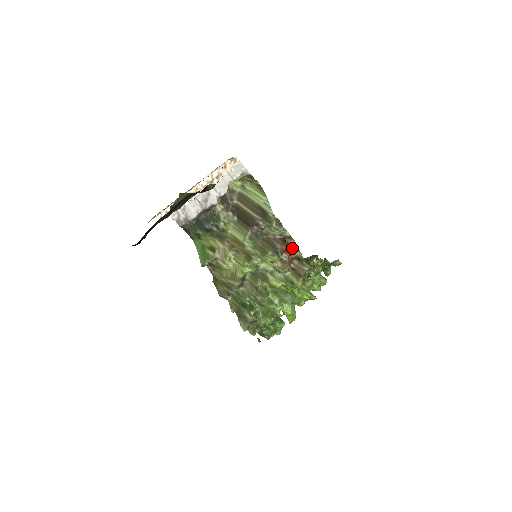
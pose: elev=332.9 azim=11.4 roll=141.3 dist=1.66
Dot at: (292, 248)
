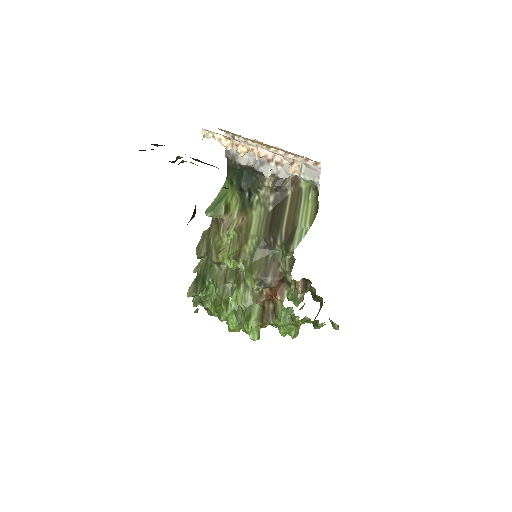
Dot at: (279, 294)
